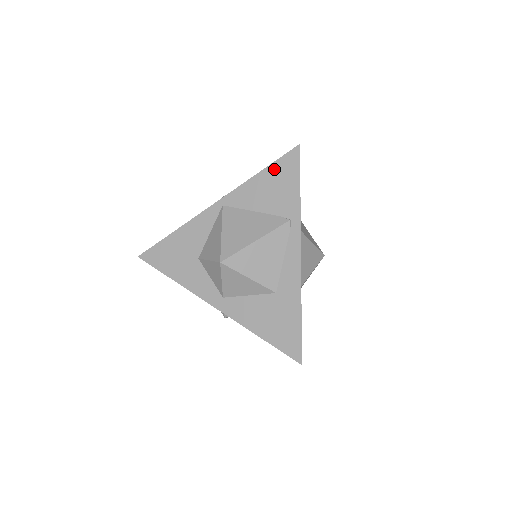
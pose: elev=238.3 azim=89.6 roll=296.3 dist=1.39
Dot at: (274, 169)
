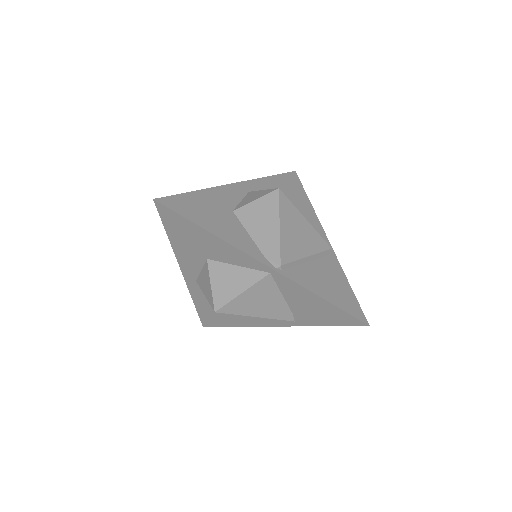
Dot at: (333, 309)
